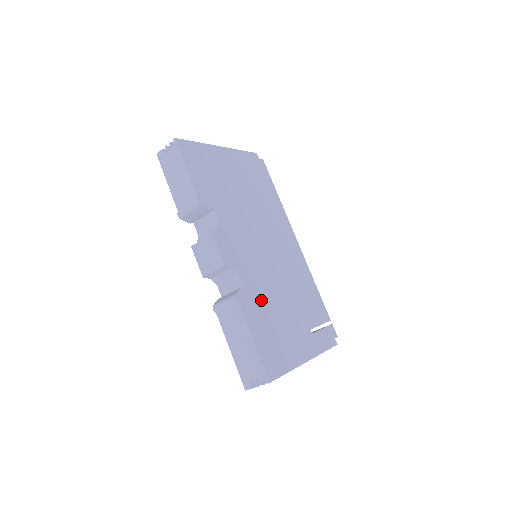
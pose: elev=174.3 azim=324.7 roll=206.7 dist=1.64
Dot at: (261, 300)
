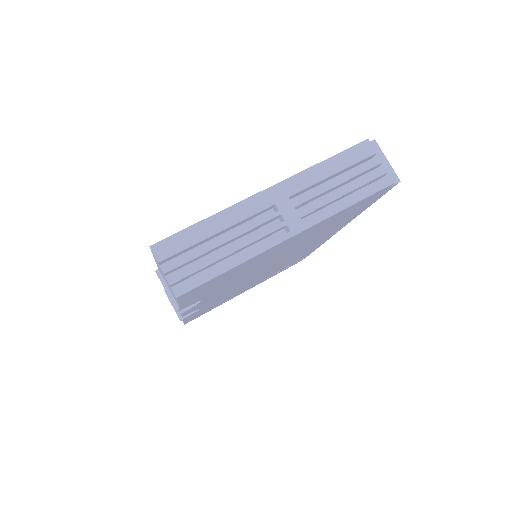
Dot at: occluded
